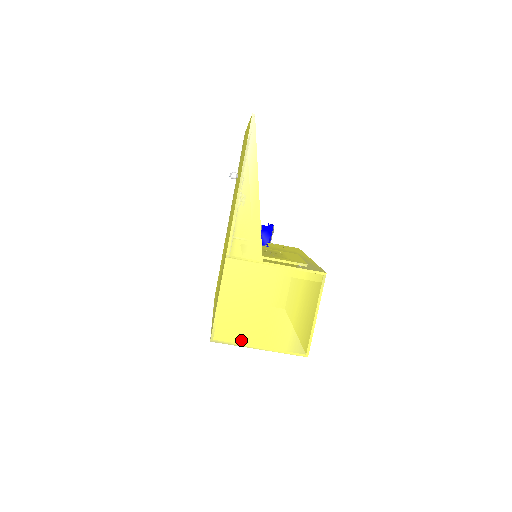
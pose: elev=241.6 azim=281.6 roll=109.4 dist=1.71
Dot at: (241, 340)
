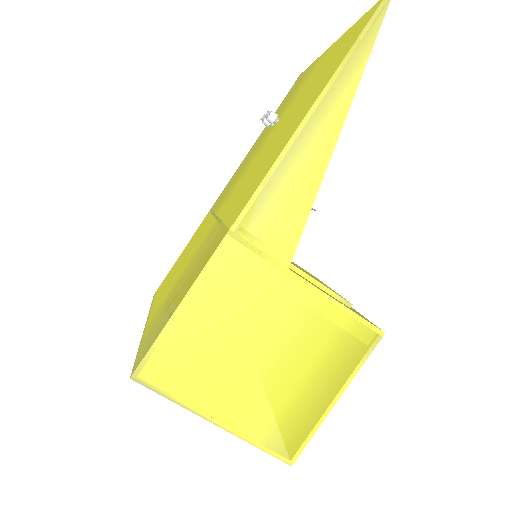
Dot at: (189, 396)
